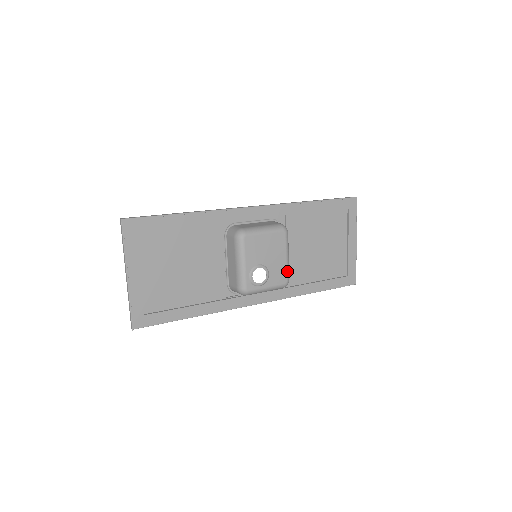
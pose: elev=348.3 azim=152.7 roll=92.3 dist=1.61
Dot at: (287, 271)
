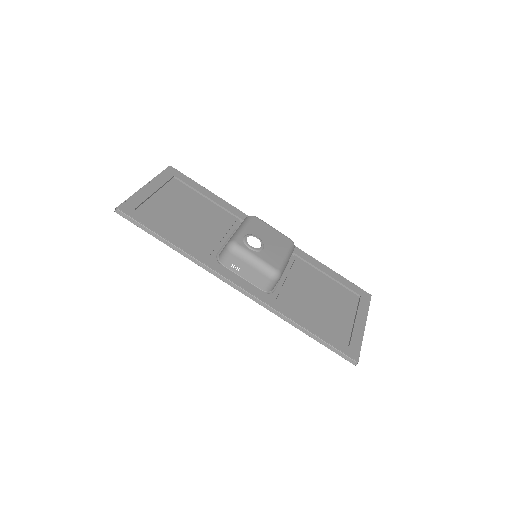
Dot at: (282, 263)
